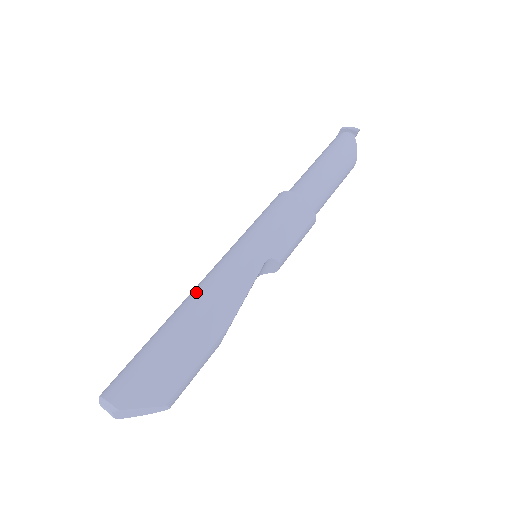
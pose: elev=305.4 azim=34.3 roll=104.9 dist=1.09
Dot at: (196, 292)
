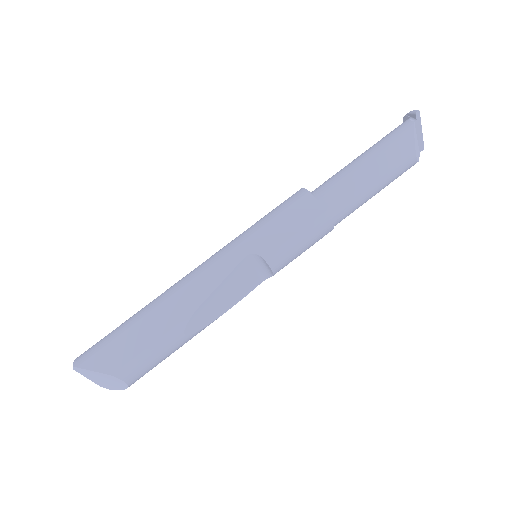
Dot at: occluded
